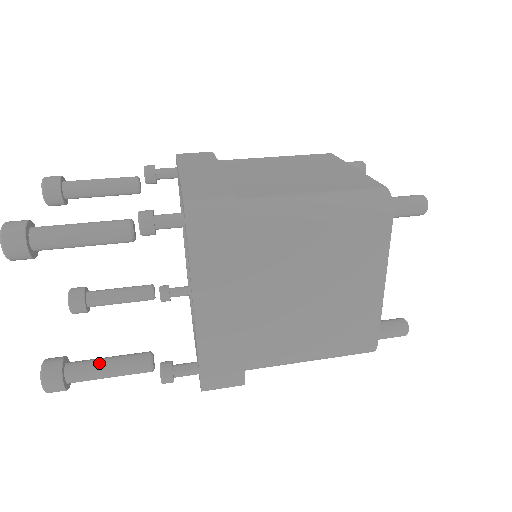
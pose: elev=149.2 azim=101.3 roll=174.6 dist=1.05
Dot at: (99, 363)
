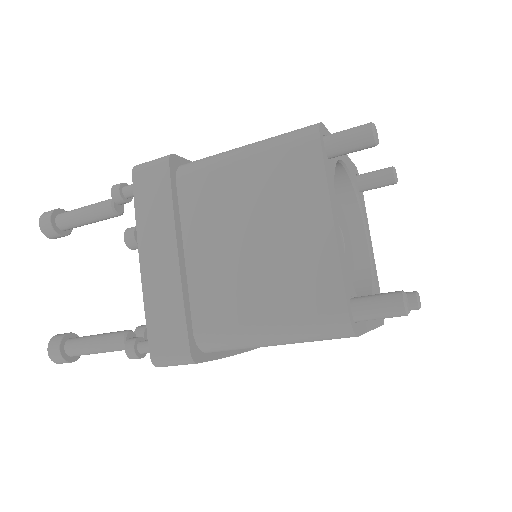
Dot at: (91, 336)
